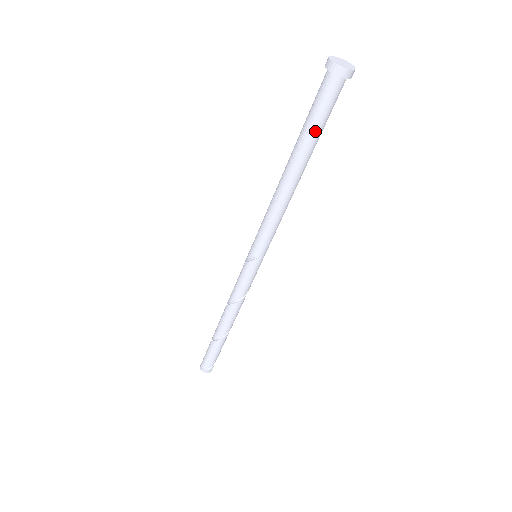
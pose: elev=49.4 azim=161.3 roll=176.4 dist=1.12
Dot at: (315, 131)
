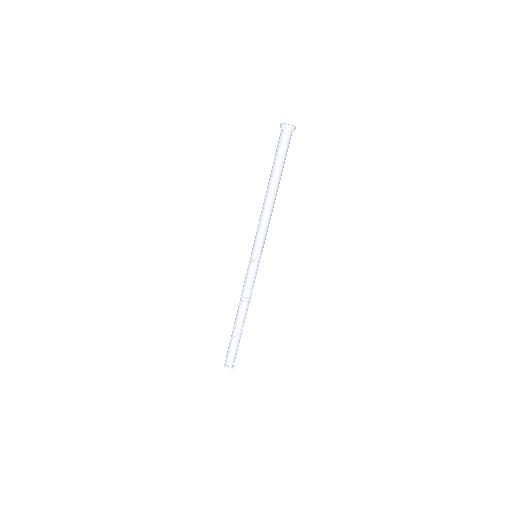
Dot at: (283, 163)
